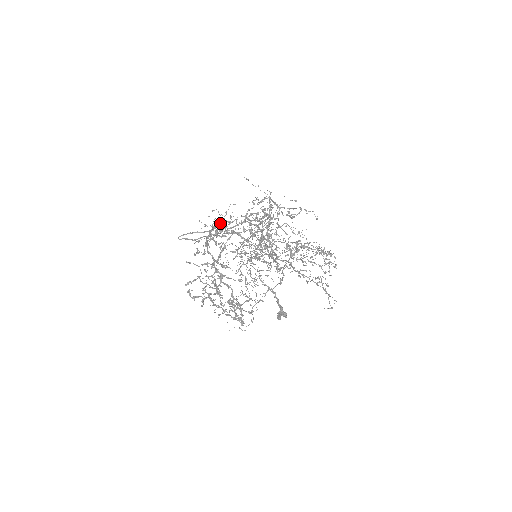
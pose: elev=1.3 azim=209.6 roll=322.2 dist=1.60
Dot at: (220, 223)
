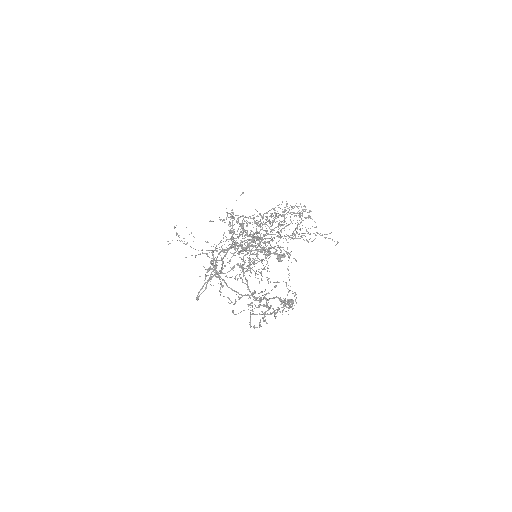
Dot at: (213, 262)
